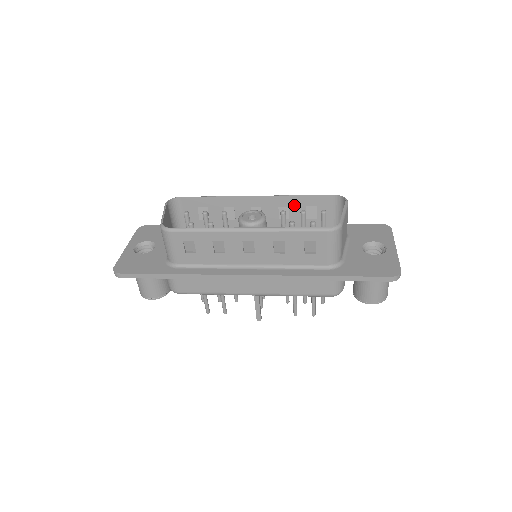
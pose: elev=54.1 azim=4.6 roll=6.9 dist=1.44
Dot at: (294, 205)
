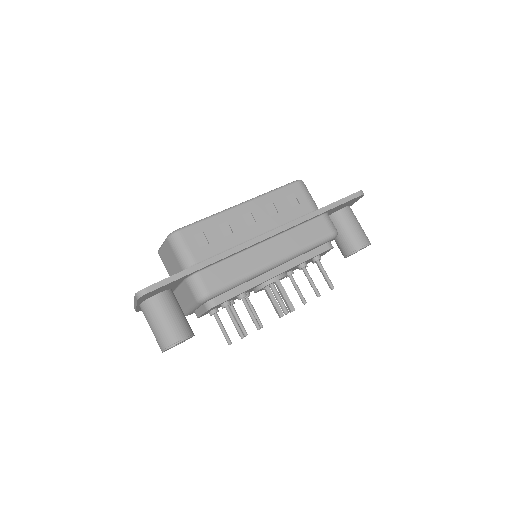
Dot at: occluded
